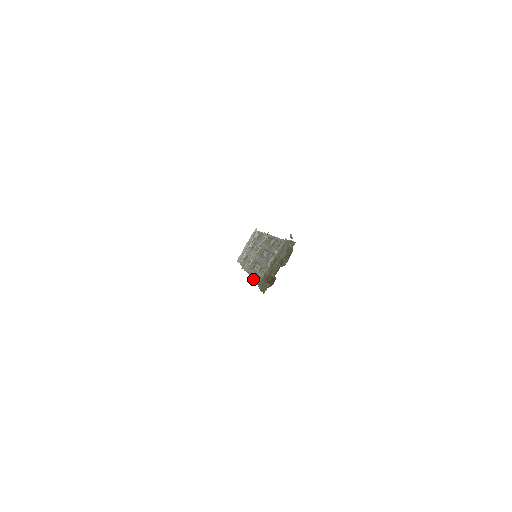
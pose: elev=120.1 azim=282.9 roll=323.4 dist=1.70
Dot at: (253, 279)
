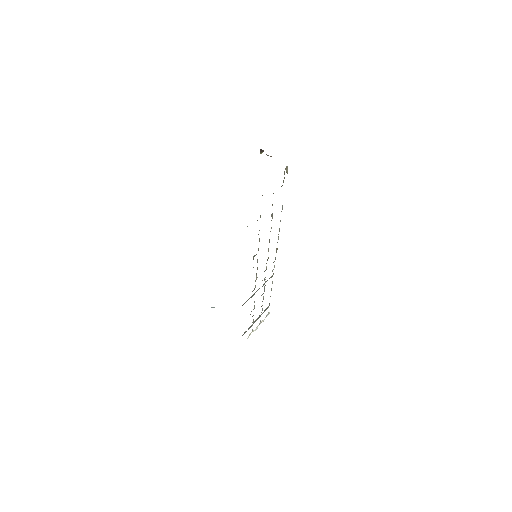
Dot at: occluded
